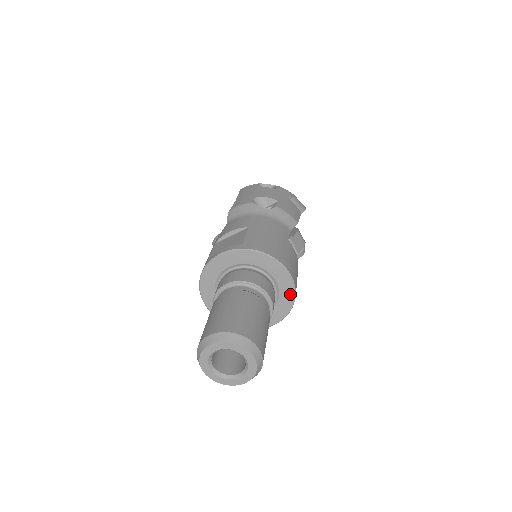
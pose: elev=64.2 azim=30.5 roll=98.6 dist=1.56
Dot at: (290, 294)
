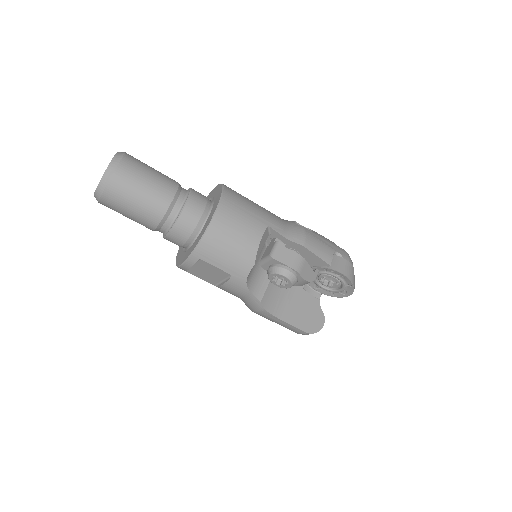
Dot at: (206, 228)
